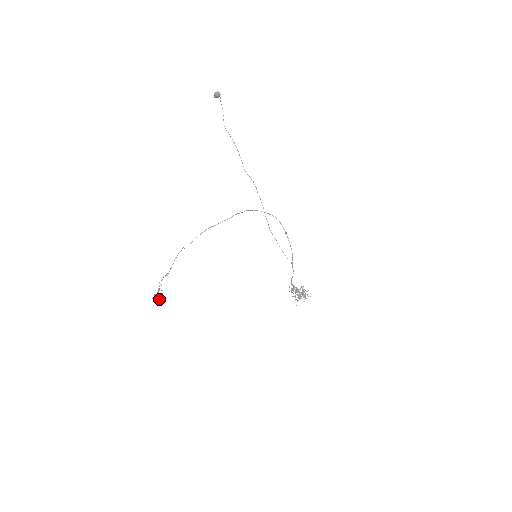
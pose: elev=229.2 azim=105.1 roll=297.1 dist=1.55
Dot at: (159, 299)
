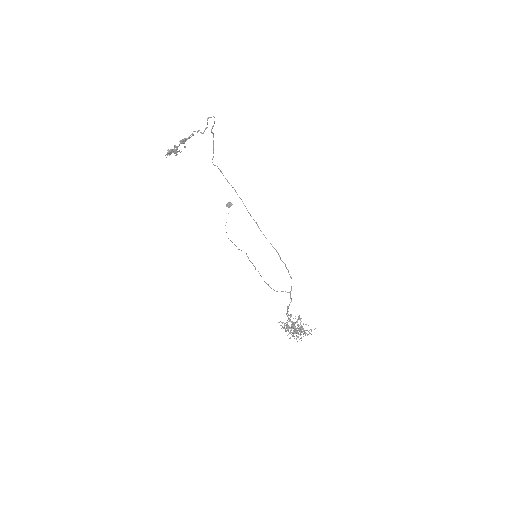
Dot at: (184, 140)
